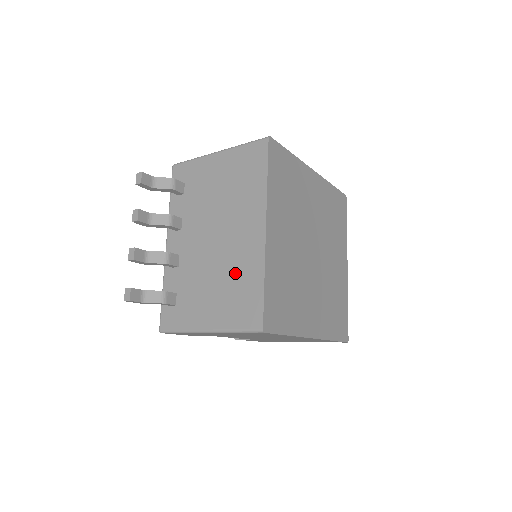
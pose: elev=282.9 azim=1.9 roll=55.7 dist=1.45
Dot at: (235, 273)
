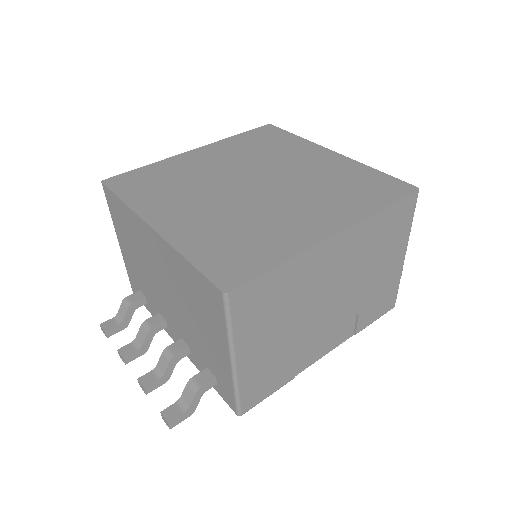
Dot at: (184, 289)
